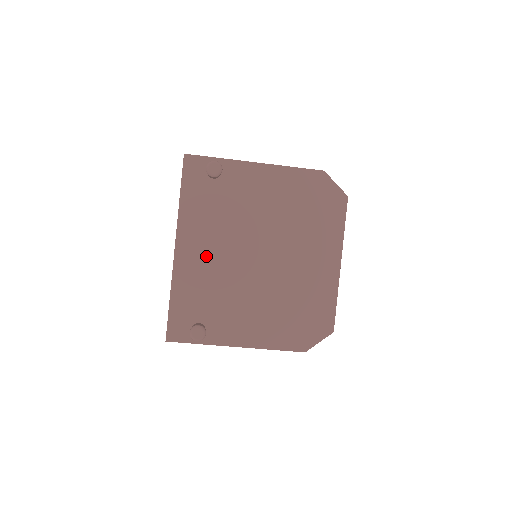
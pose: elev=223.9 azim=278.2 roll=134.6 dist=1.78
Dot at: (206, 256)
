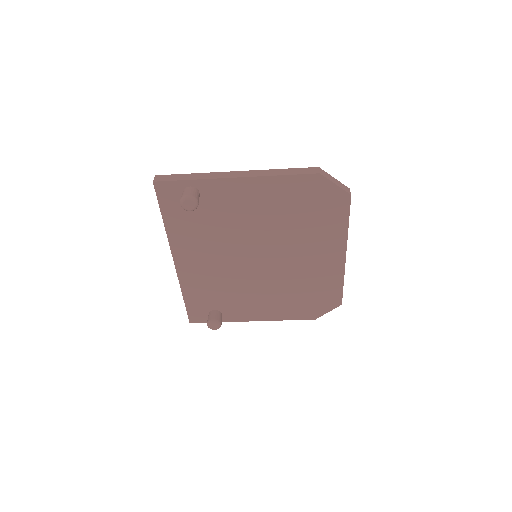
Dot at: (206, 265)
